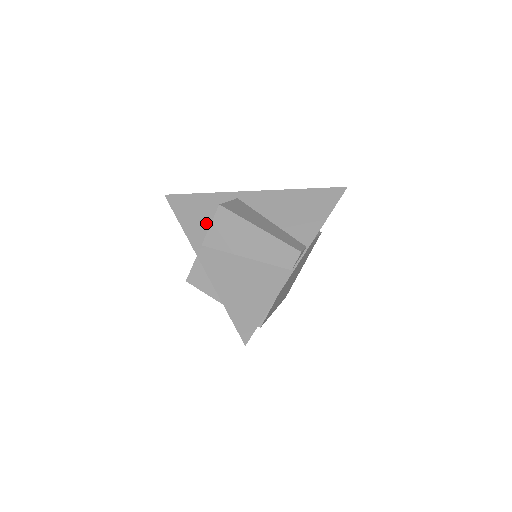
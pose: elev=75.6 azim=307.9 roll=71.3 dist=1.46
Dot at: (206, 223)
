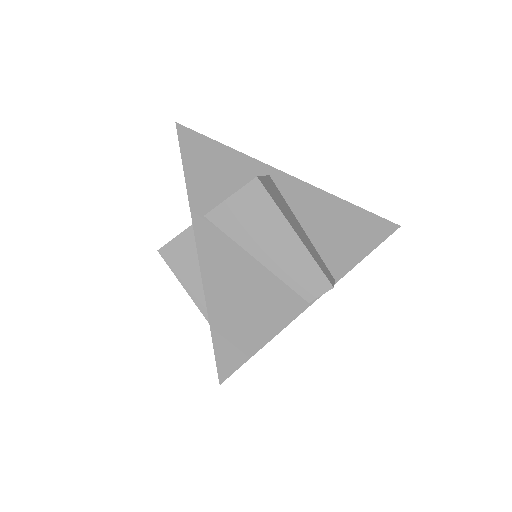
Dot at: (219, 188)
